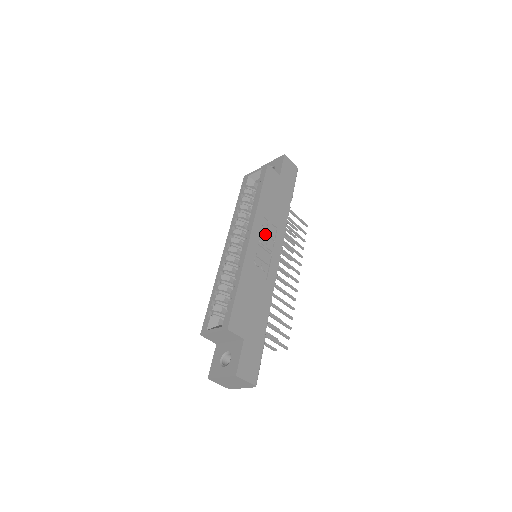
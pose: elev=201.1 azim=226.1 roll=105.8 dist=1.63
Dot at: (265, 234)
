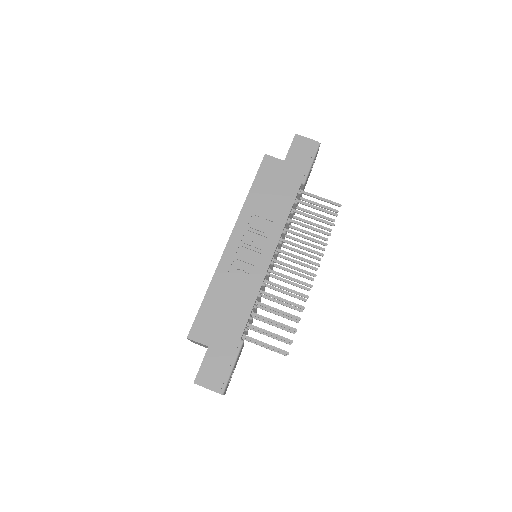
Dot at: (253, 232)
